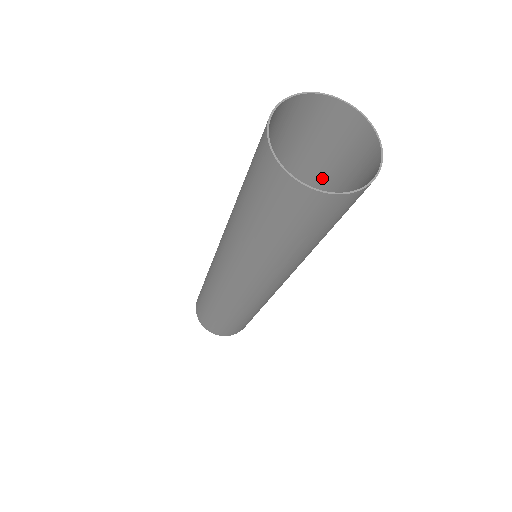
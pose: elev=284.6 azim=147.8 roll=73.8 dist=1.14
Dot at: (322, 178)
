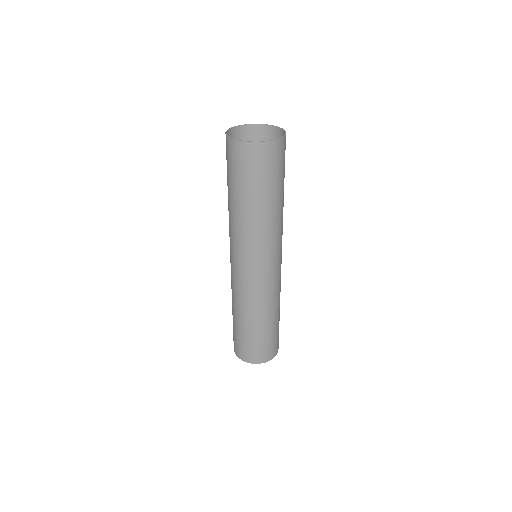
Dot at: (282, 190)
